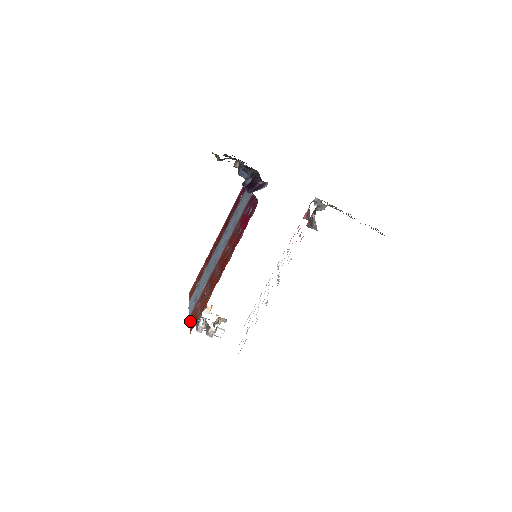
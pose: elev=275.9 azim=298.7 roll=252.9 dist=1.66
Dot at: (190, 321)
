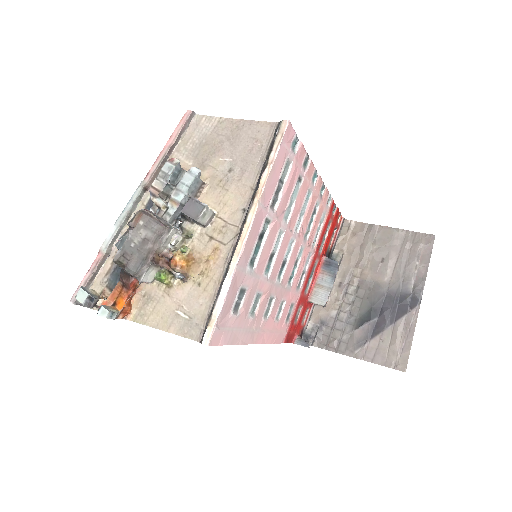
Dot at: (161, 155)
